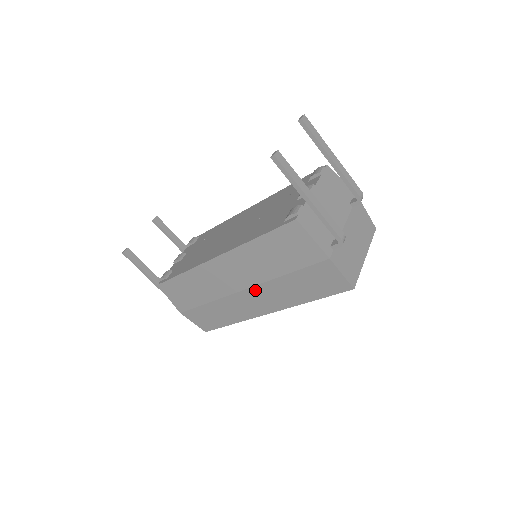
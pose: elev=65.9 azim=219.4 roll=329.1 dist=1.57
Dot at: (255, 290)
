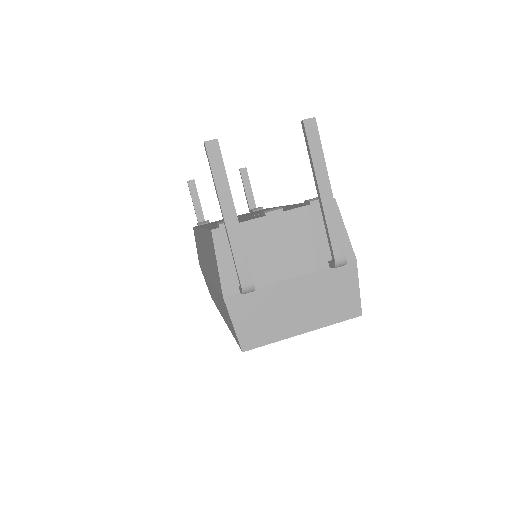
Dot at: (211, 284)
